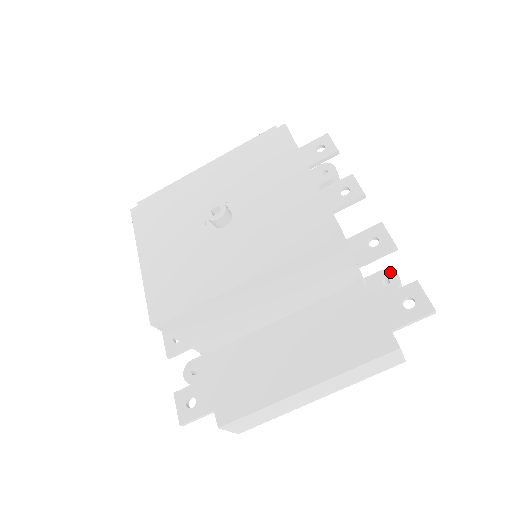
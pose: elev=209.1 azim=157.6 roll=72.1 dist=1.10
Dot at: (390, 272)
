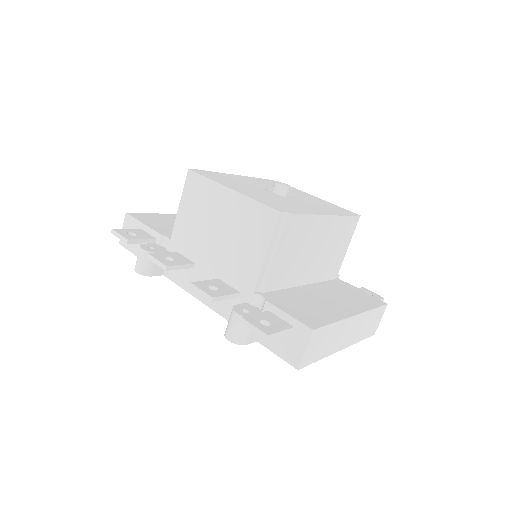
Dot at: occluded
